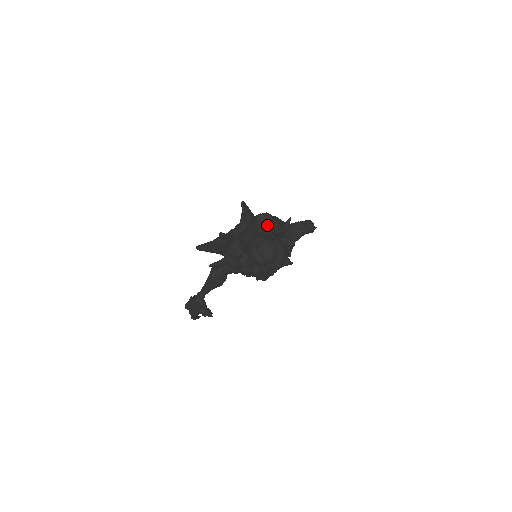
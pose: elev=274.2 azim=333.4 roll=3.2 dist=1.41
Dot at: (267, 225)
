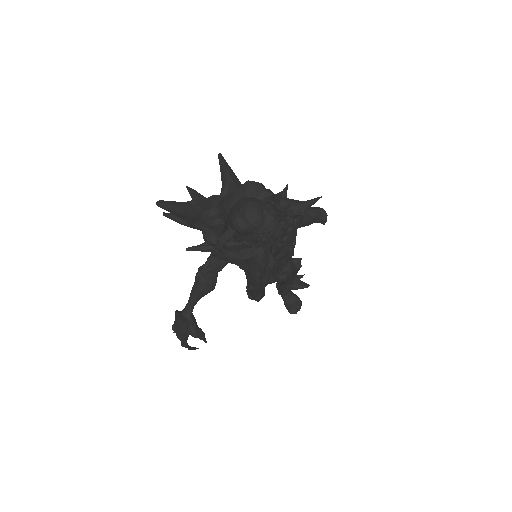
Dot at: (257, 194)
